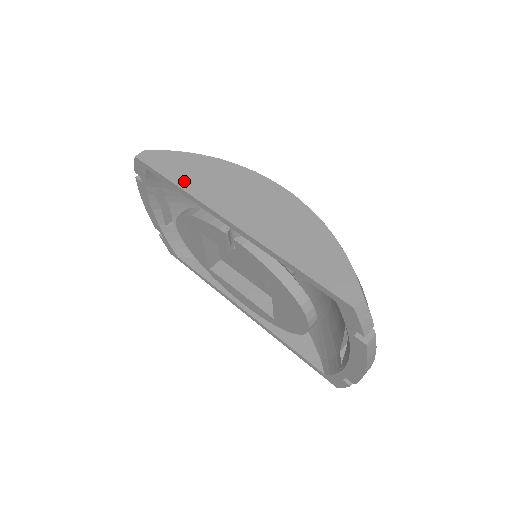
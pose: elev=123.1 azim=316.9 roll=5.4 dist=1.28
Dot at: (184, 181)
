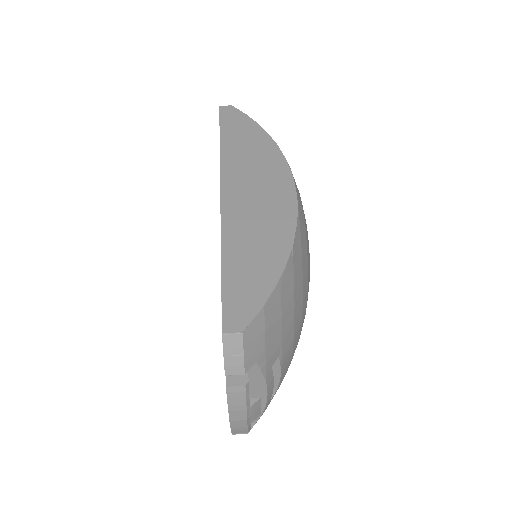
Dot at: (229, 143)
